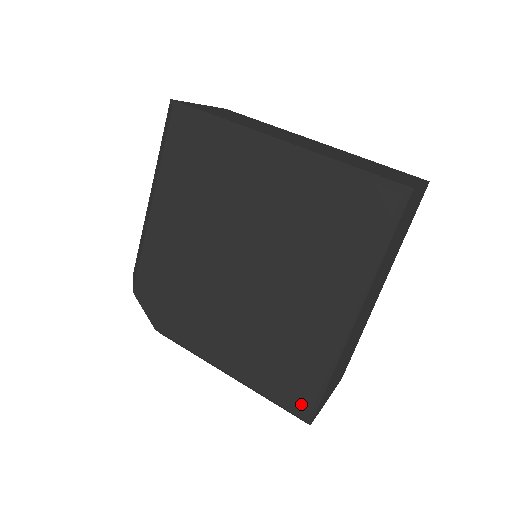
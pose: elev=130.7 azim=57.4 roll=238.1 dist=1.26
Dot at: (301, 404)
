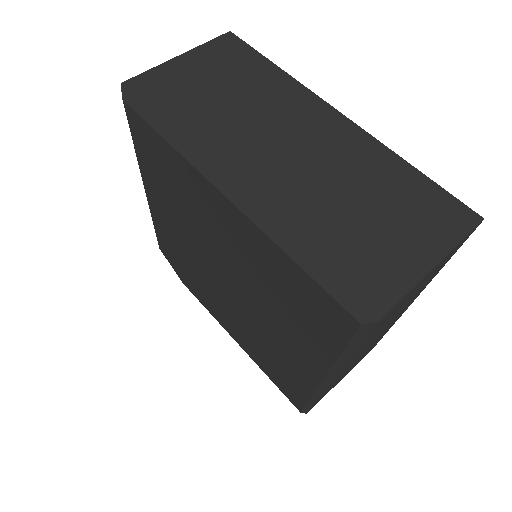
Dot at: (295, 401)
